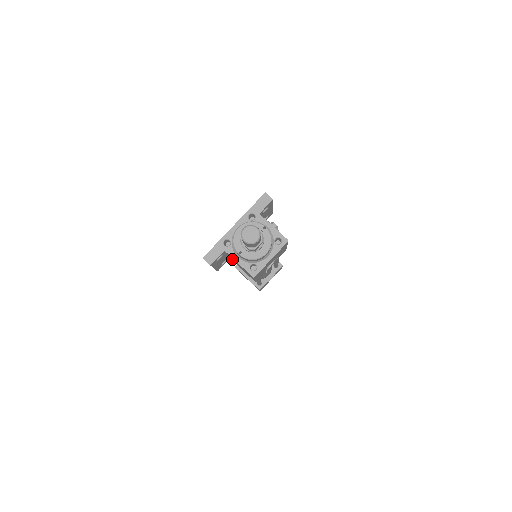
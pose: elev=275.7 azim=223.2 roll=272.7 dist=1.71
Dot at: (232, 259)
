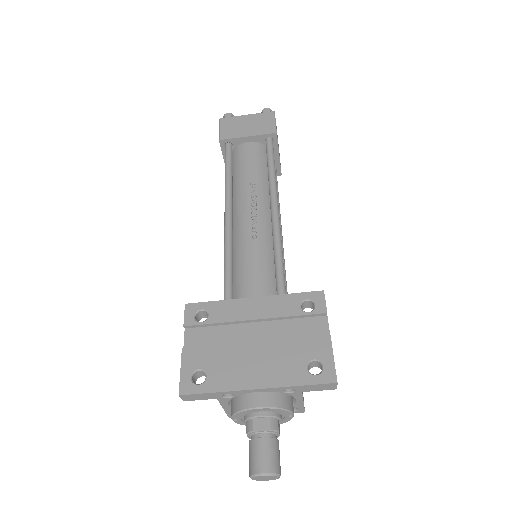
Dot at: occluded
